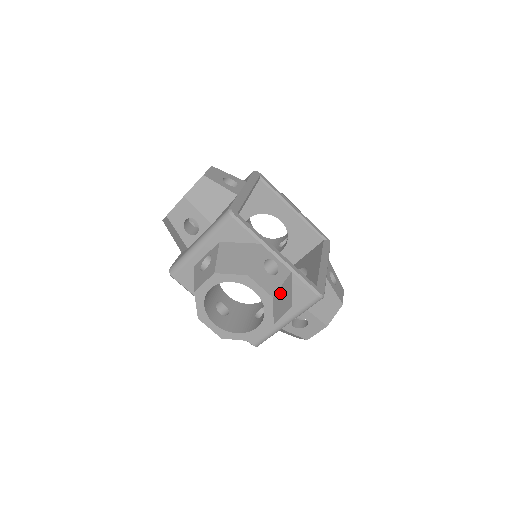
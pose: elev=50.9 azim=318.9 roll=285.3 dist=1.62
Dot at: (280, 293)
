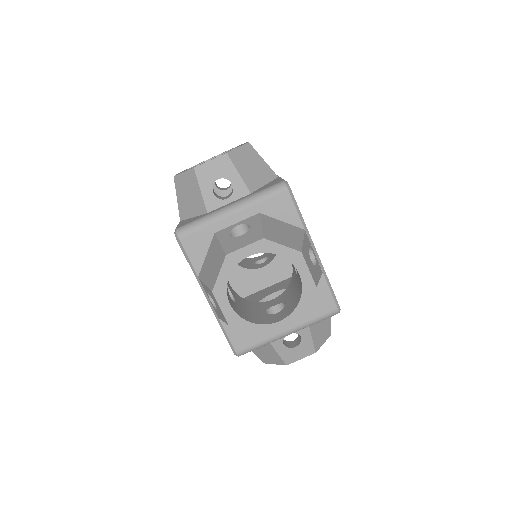
Dot at: occluded
